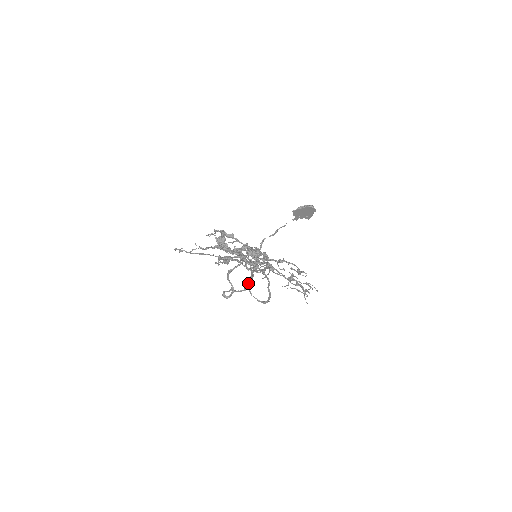
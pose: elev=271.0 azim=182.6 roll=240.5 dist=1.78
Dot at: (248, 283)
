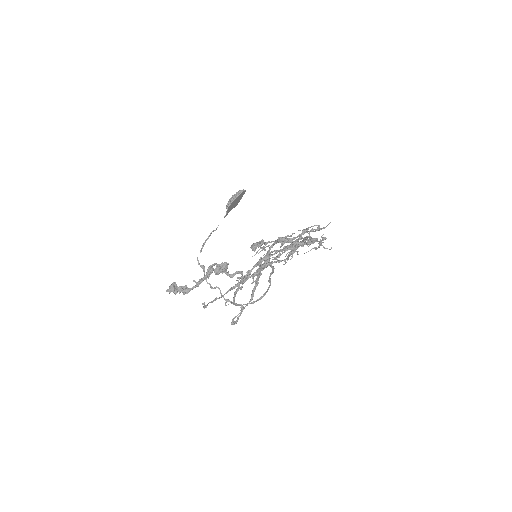
Dot at: (255, 288)
